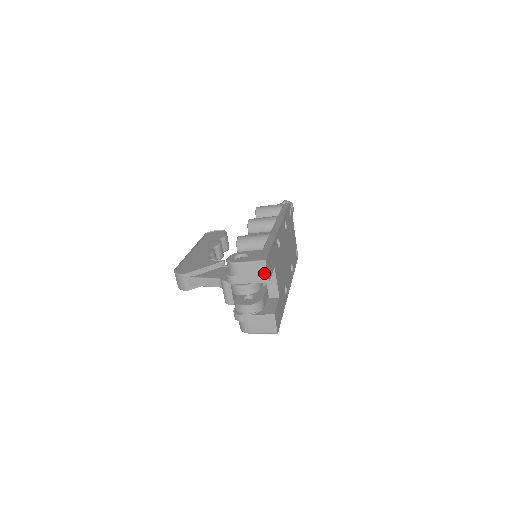
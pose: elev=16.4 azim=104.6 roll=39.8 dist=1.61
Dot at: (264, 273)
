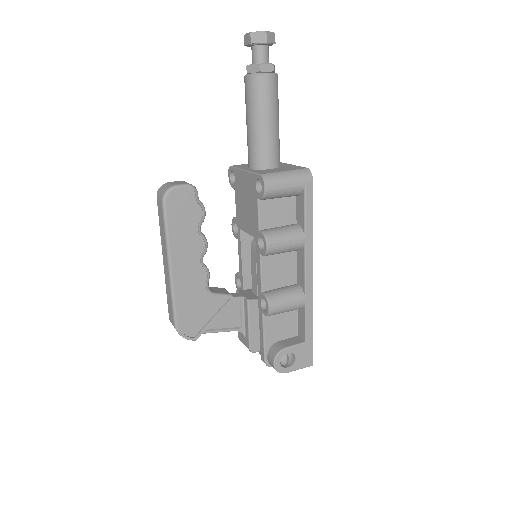
Dot at: occluded
